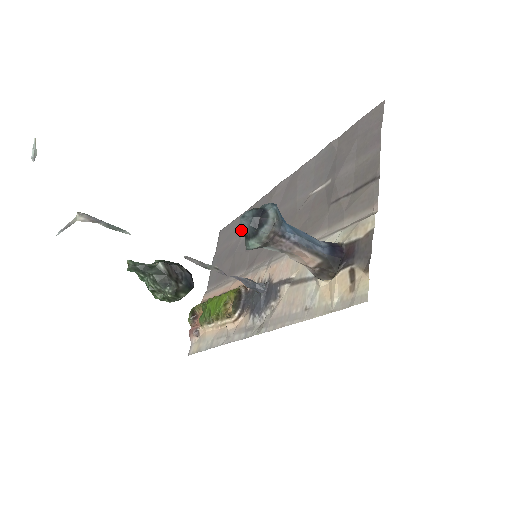
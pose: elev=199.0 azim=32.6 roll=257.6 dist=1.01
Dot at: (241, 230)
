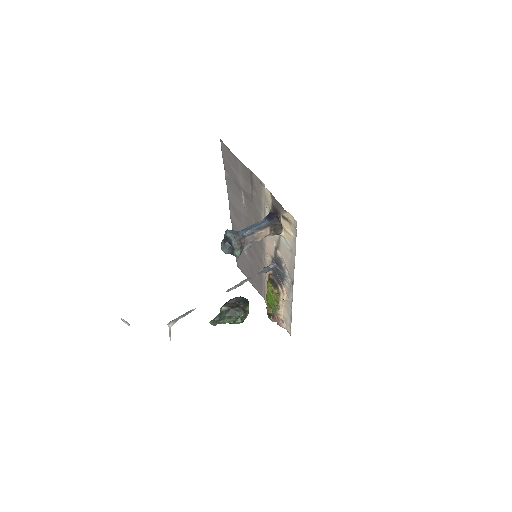
Dot at: (242, 254)
